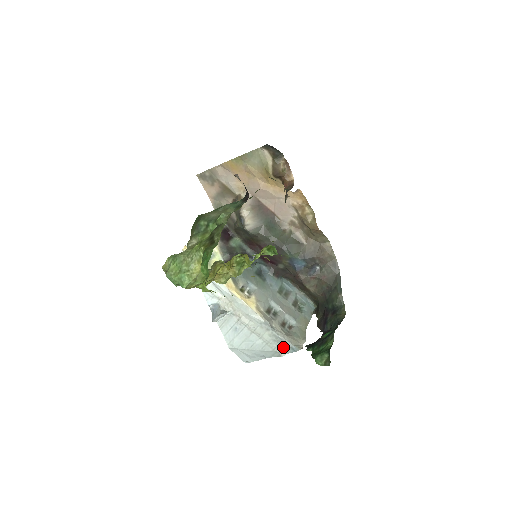
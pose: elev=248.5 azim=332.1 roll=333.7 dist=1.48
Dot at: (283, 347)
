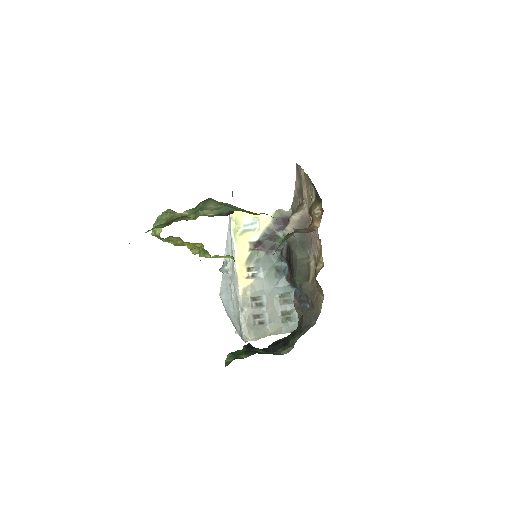
Dot at: (239, 328)
